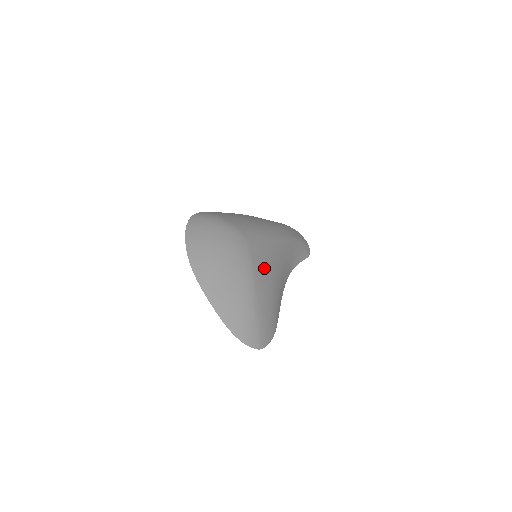
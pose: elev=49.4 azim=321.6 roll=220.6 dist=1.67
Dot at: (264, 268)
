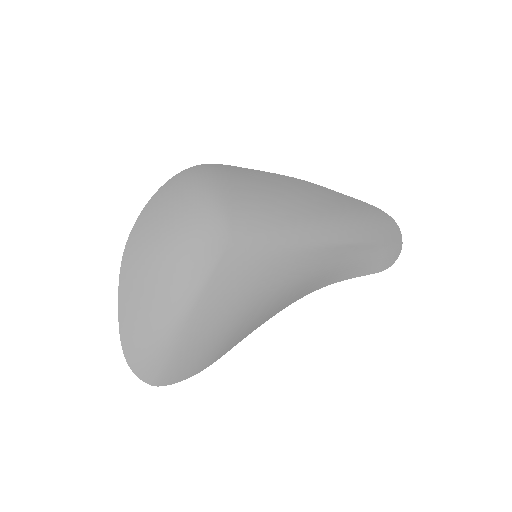
Dot at: (231, 288)
